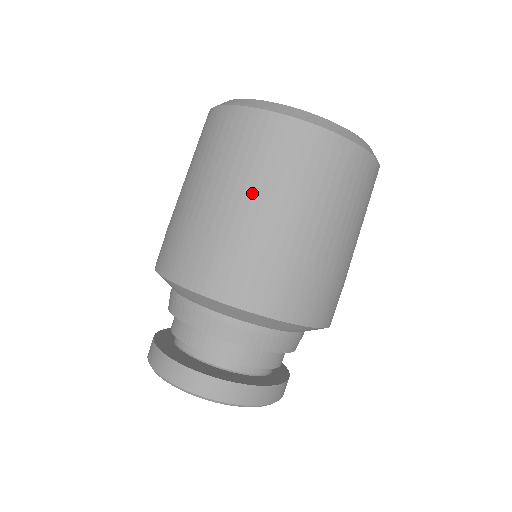
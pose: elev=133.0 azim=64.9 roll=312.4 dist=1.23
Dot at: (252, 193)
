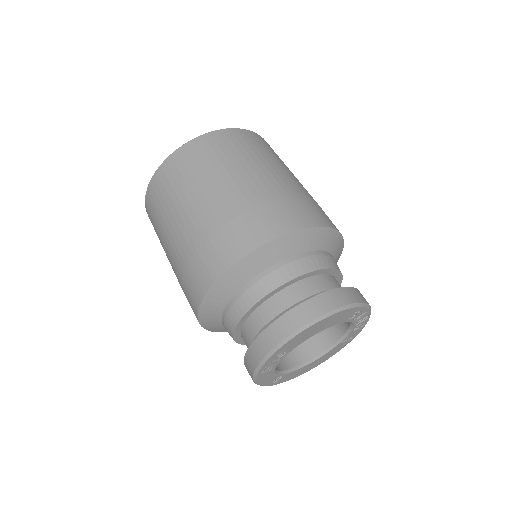
Dot at: (229, 175)
